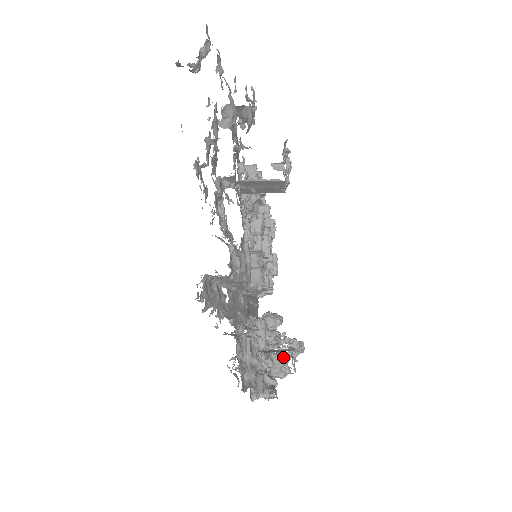
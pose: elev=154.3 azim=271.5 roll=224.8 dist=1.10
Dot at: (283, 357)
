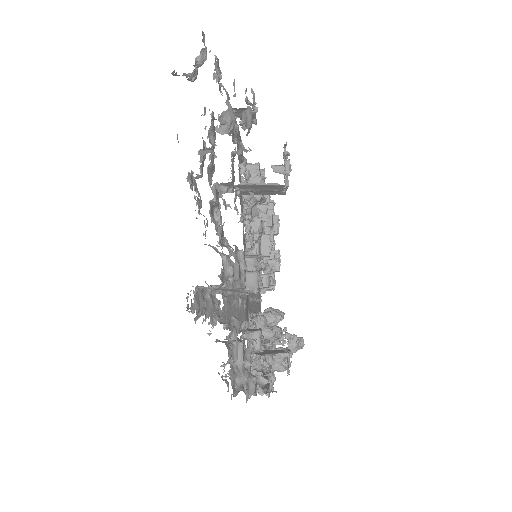
Dot at: occluded
